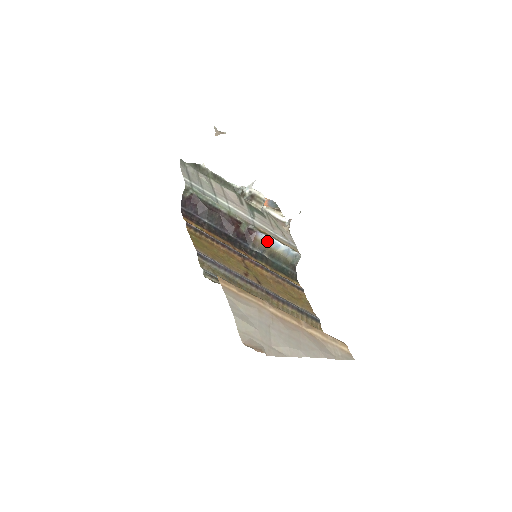
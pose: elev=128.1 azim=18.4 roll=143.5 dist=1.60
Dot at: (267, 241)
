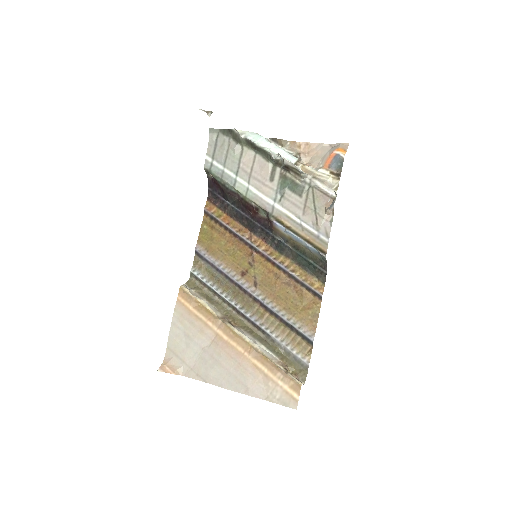
Dot at: (287, 232)
